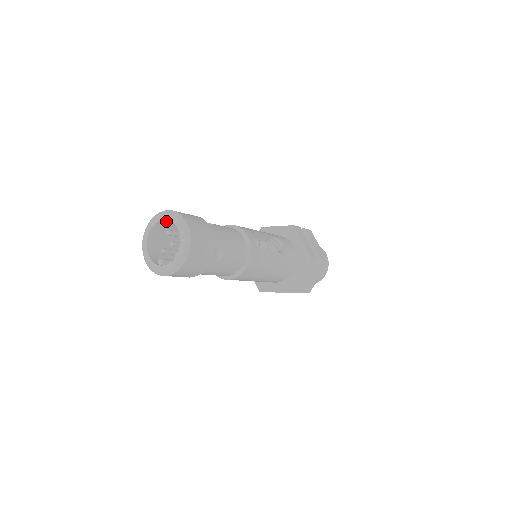
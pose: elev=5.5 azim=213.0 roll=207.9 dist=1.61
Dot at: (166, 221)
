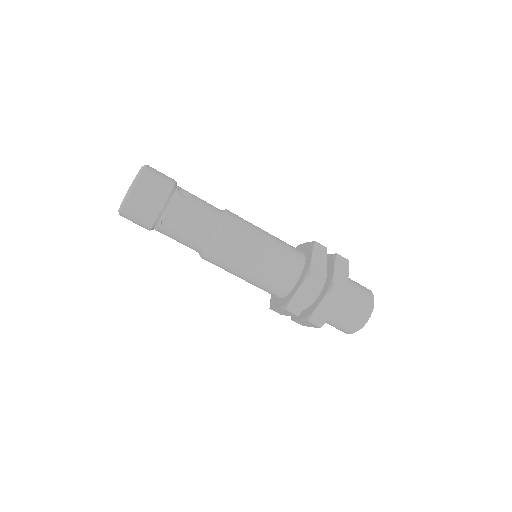
Dot at: occluded
